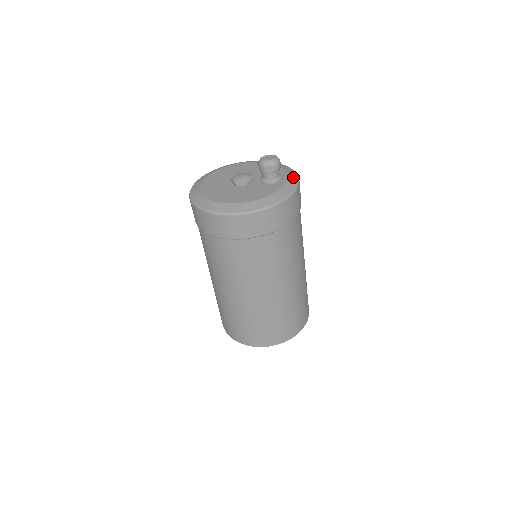
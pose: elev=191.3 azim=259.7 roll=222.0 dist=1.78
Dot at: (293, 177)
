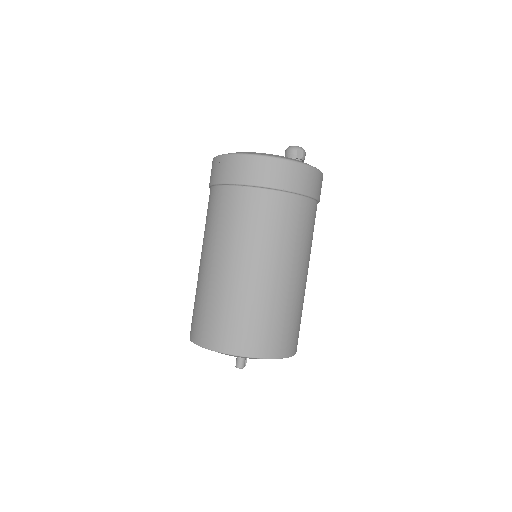
Dot at: occluded
